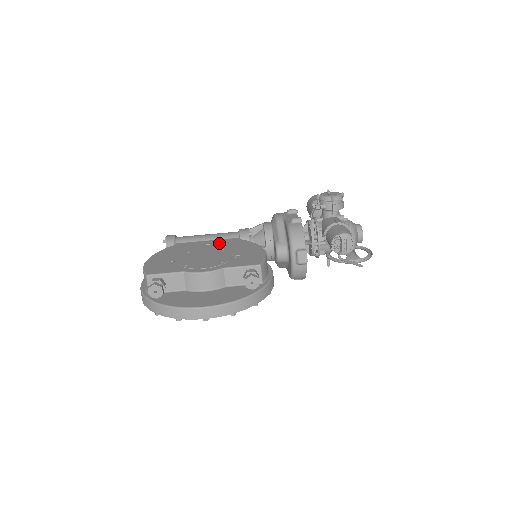
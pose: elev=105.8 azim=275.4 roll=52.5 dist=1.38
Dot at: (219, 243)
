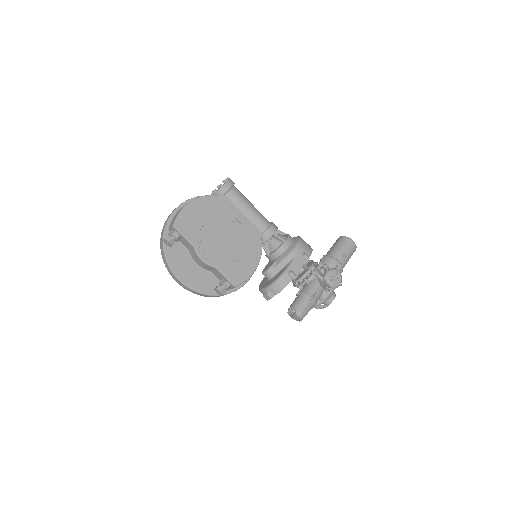
Dot at: (245, 228)
